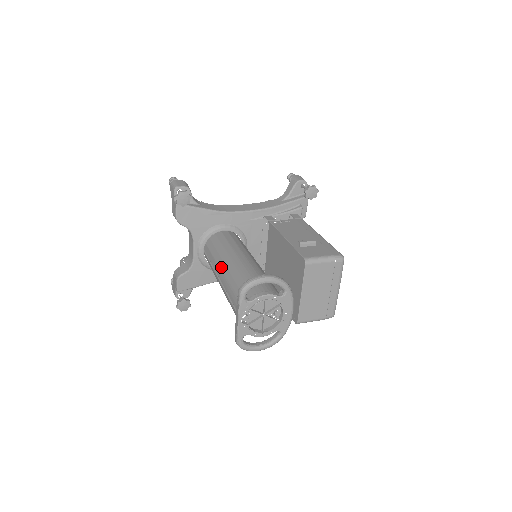
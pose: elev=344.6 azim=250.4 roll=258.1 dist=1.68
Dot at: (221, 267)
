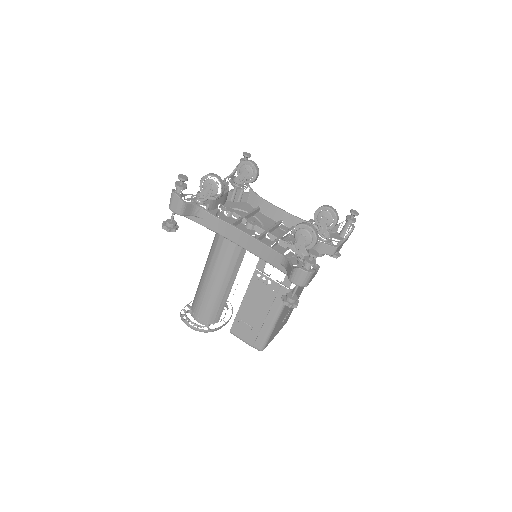
Dot at: (206, 263)
